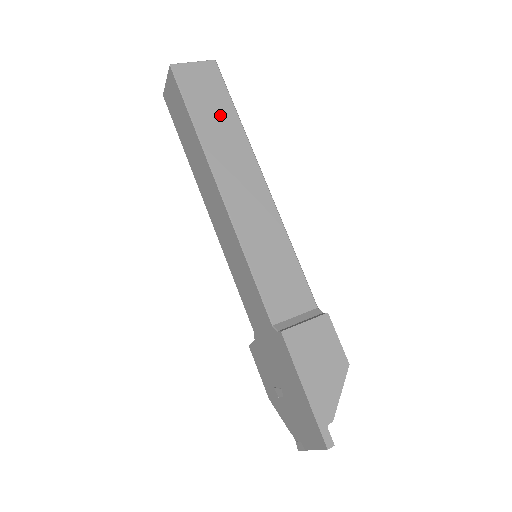
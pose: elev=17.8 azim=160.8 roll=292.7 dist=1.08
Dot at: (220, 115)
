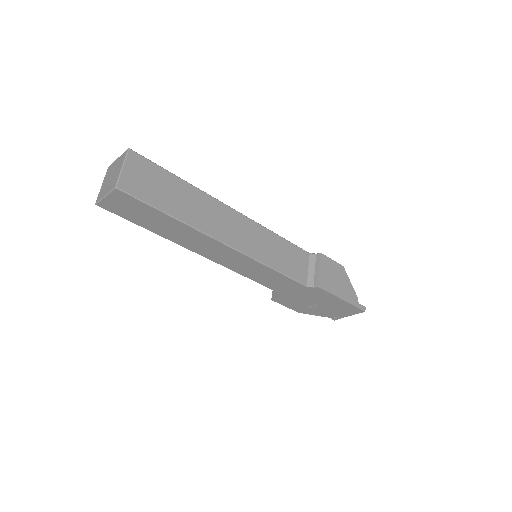
Dot at: (177, 192)
